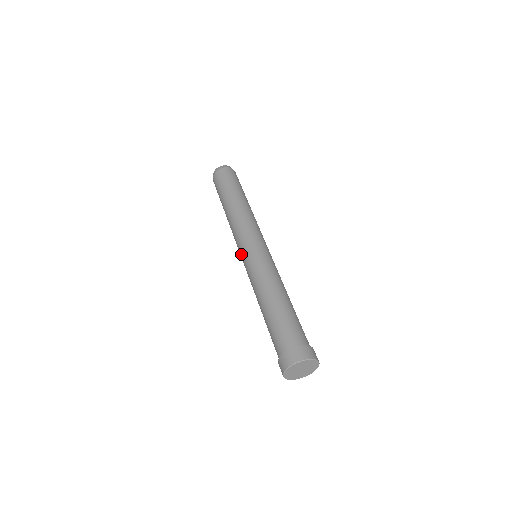
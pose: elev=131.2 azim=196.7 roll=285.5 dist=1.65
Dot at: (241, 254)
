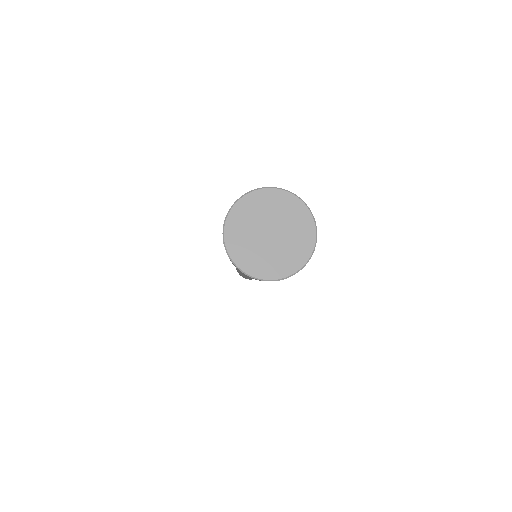
Dot at: occluded
